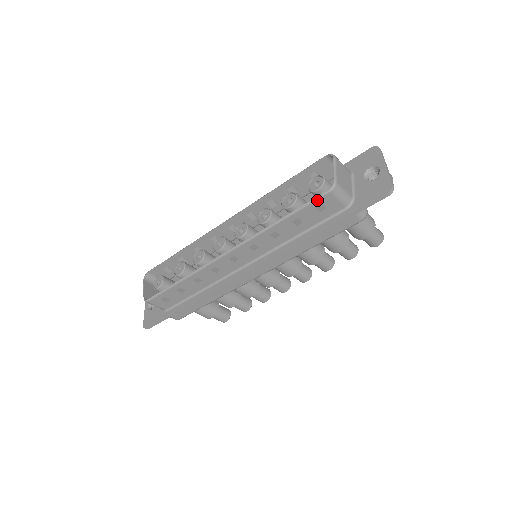
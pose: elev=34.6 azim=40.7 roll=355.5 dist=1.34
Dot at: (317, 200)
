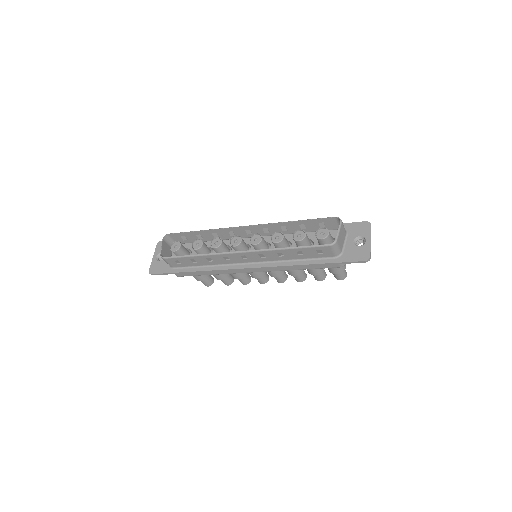
Dot at: (320, 247)
